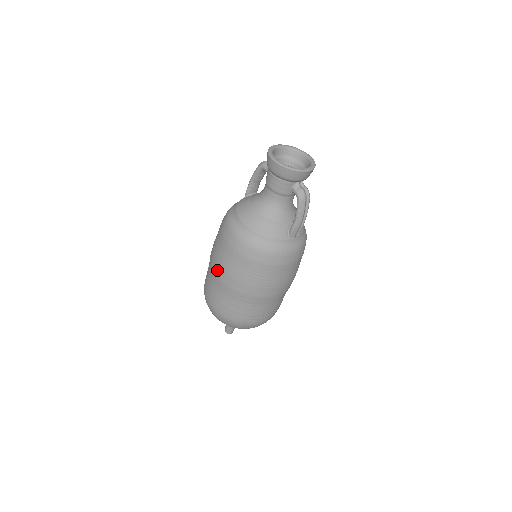
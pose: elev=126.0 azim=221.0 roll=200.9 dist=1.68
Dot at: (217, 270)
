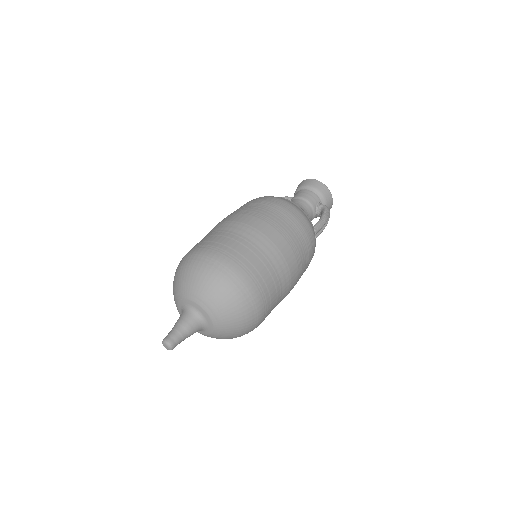
Dot at: (239, 217)
